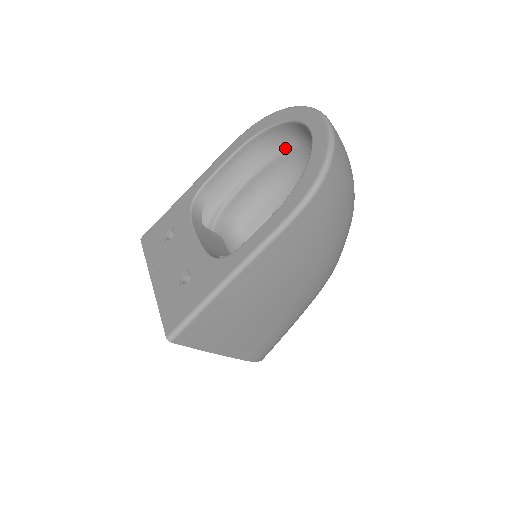
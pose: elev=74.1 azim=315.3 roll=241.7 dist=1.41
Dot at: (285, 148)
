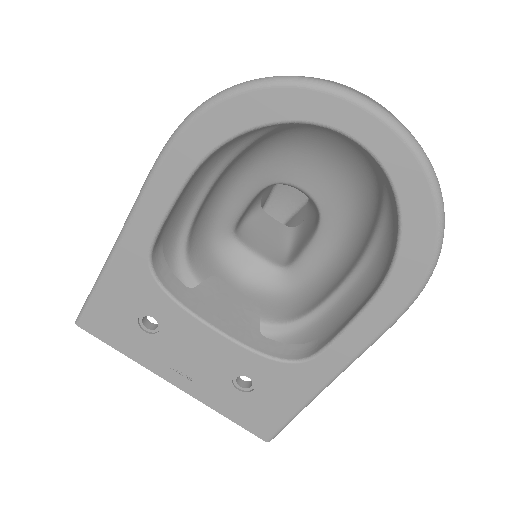
Dot at: (271, 130)
